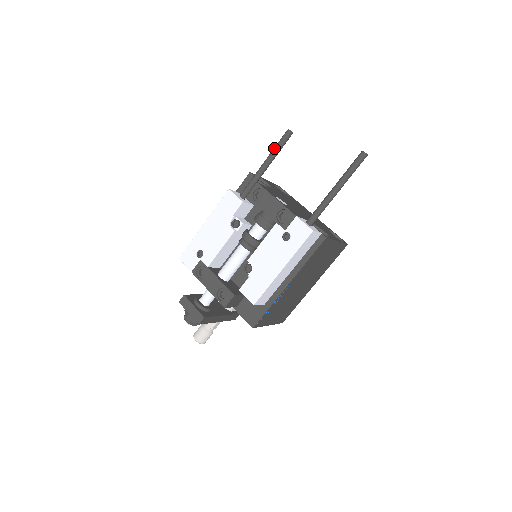
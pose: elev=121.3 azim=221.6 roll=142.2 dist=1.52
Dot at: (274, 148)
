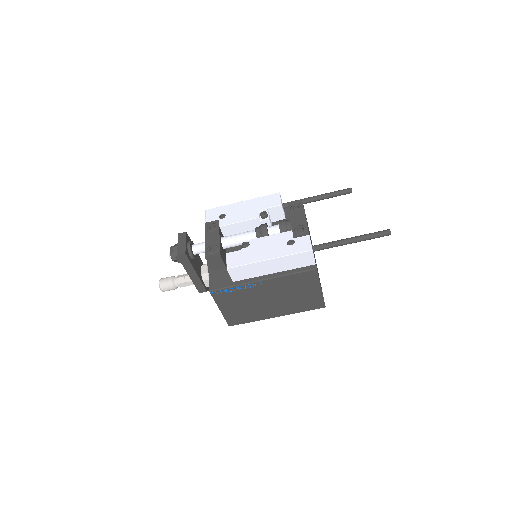
Dot at: (332, 192)
